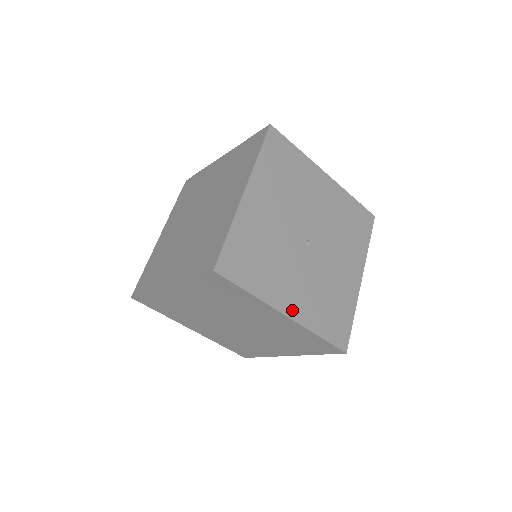
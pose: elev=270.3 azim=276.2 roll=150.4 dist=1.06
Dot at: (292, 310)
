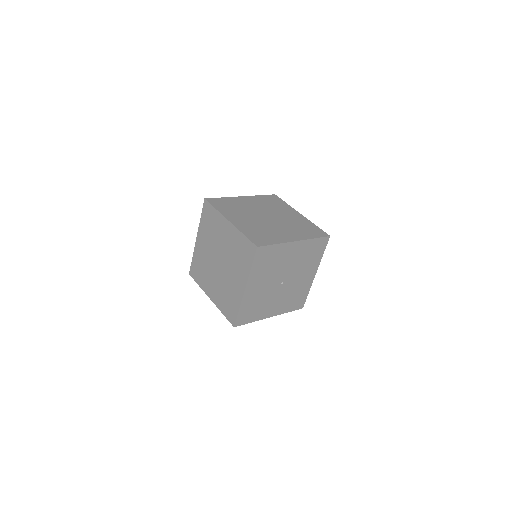
Dot at: (273, 313)
